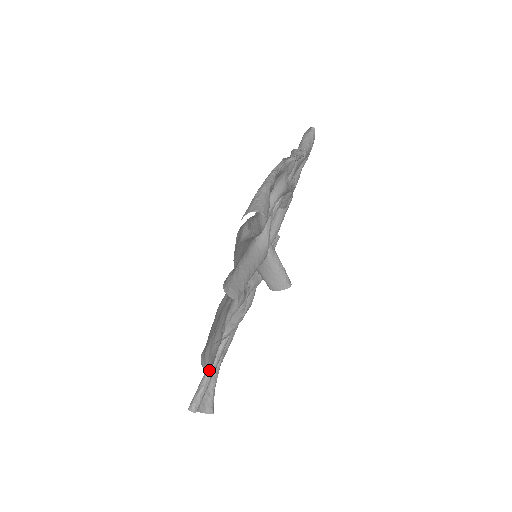
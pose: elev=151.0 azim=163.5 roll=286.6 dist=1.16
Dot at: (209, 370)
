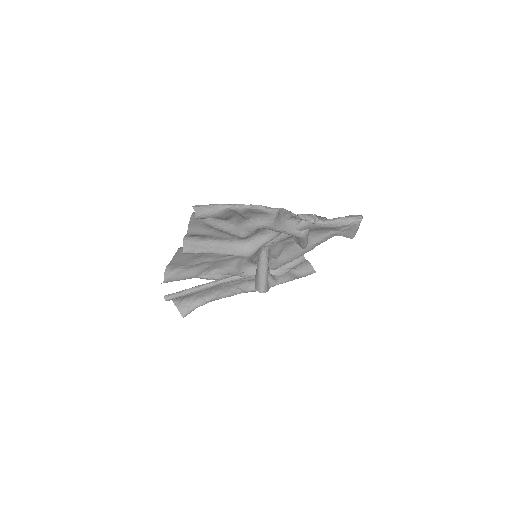
Dot at: (167, 278)
